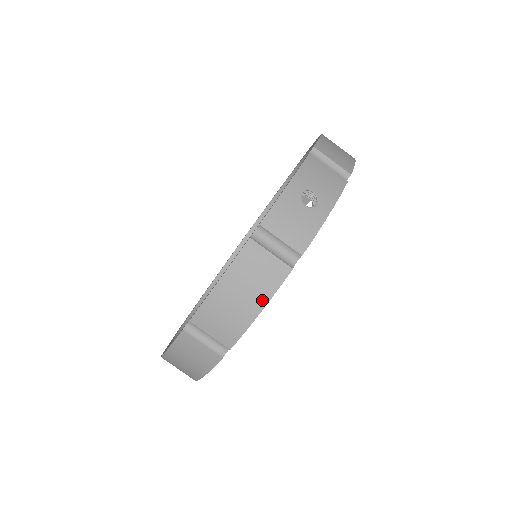
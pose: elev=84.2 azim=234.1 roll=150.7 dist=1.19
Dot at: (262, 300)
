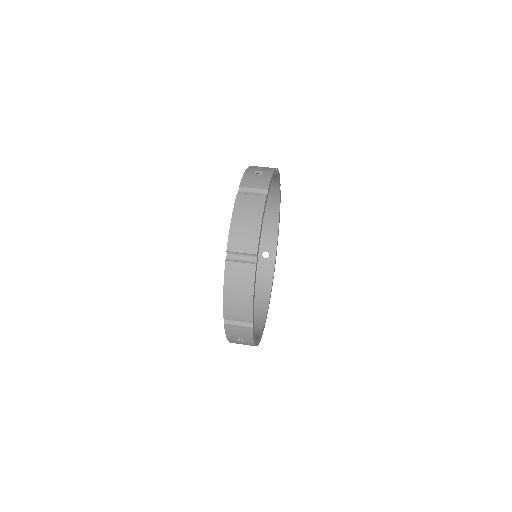
Dot at: (259, 216)
